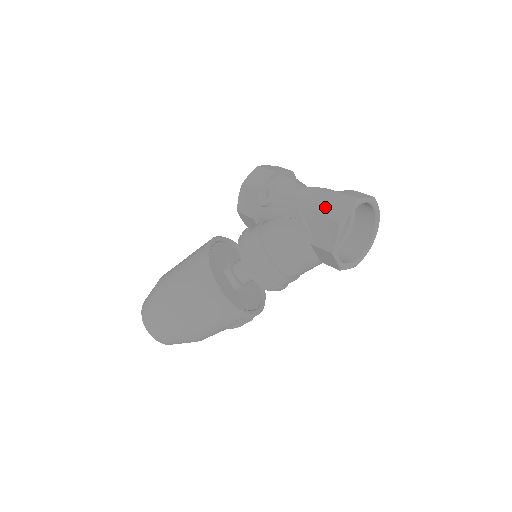
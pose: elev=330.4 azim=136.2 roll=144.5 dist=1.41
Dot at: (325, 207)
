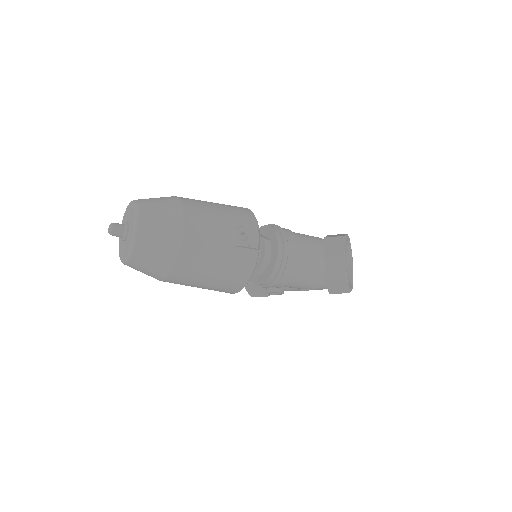
Dot at: occluded
